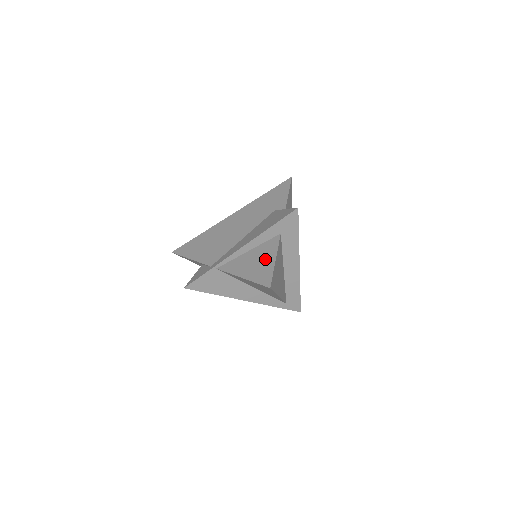
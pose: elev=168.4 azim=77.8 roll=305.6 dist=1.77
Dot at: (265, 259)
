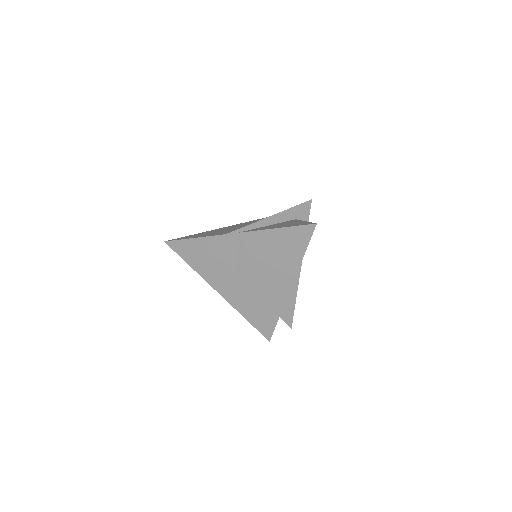
Dot at: (293, 222)
